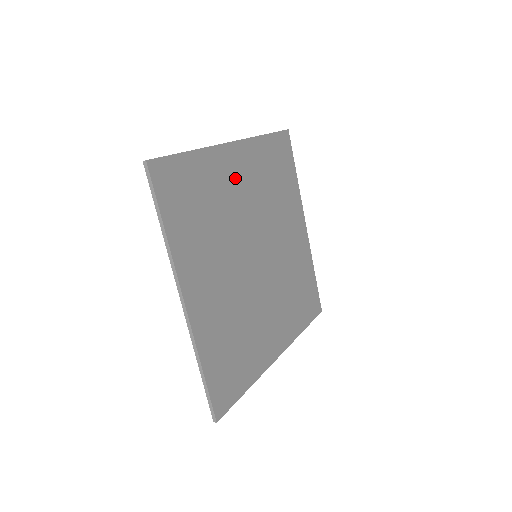
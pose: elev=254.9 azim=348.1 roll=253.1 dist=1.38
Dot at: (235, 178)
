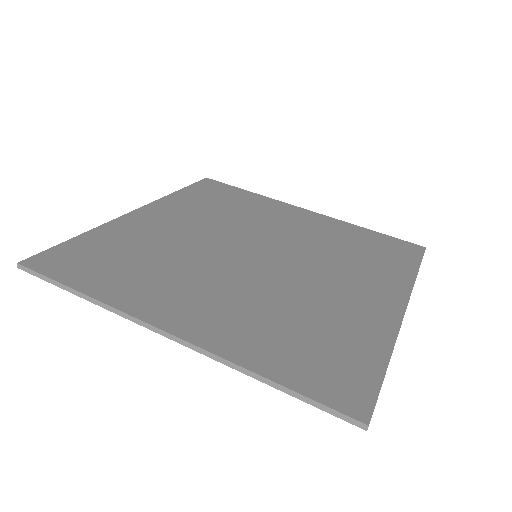
Dot at: (162, 225)
